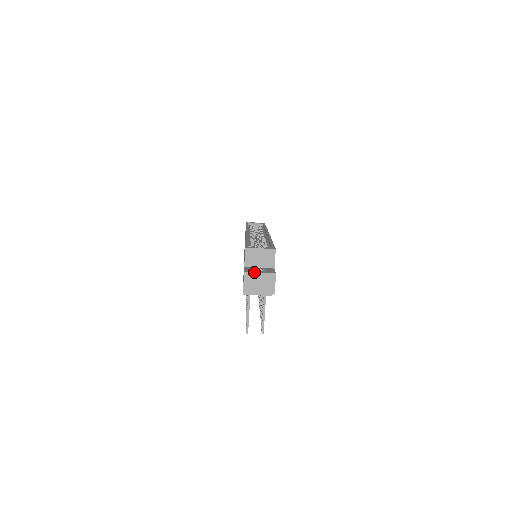
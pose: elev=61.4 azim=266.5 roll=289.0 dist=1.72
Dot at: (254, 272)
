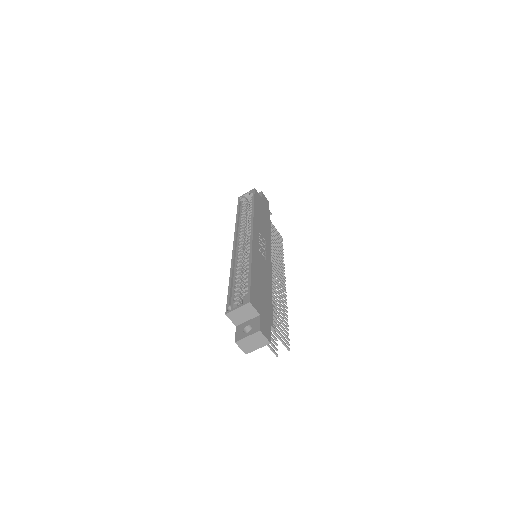
Dot at: (242, 339)
